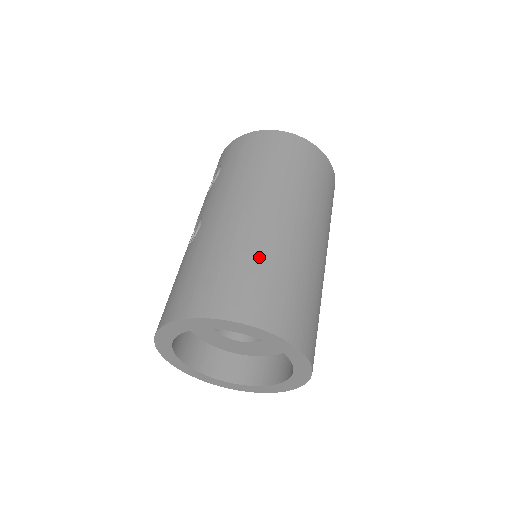
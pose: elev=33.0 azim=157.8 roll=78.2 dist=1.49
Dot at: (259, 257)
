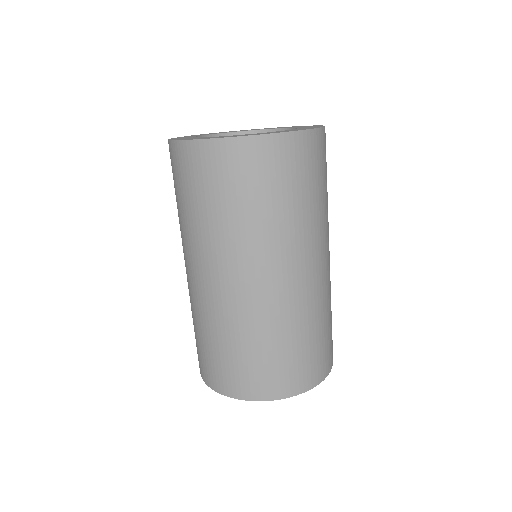
Dot at: (208, 332)
